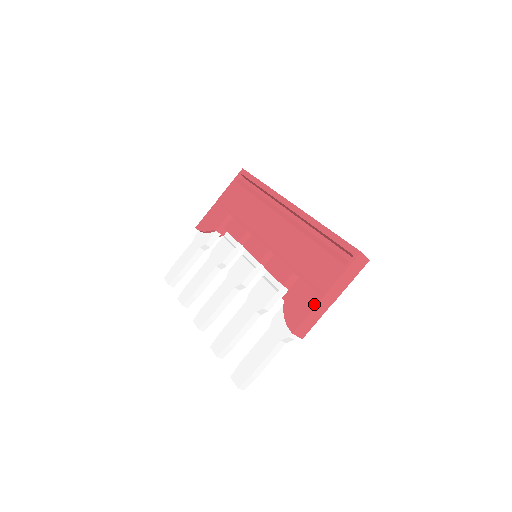
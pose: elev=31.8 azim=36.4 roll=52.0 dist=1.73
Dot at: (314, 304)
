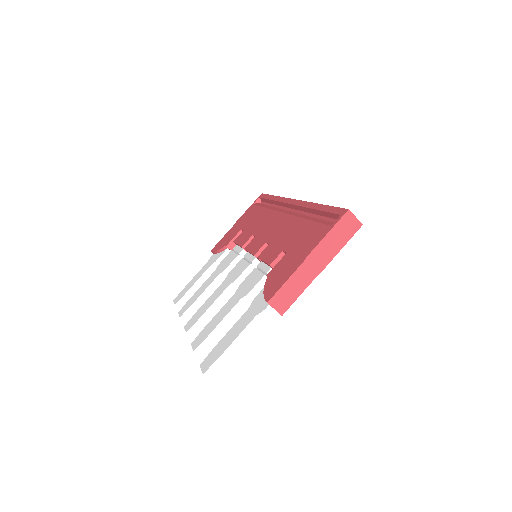
Dot at: (294, 269)
